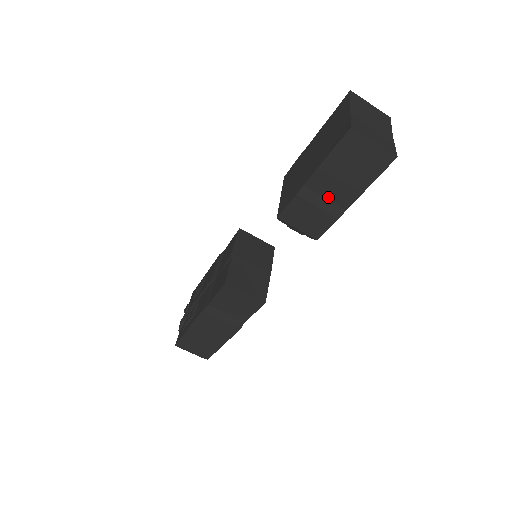
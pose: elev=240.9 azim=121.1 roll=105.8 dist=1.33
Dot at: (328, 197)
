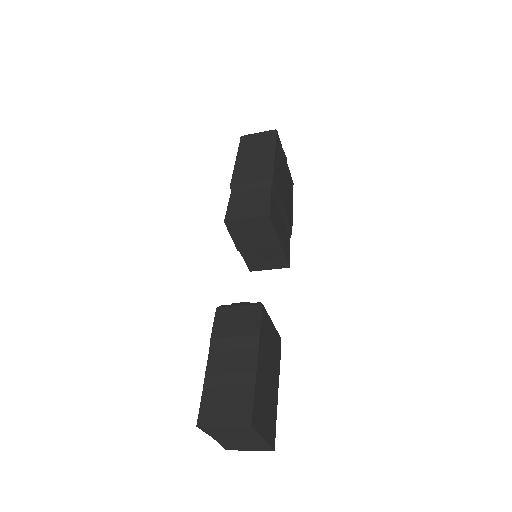
Dot at: occluded
